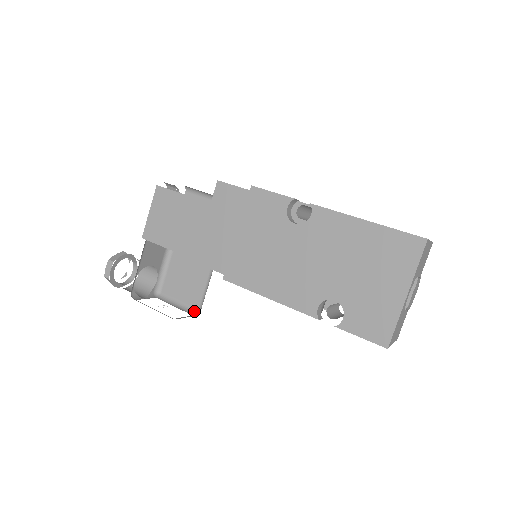
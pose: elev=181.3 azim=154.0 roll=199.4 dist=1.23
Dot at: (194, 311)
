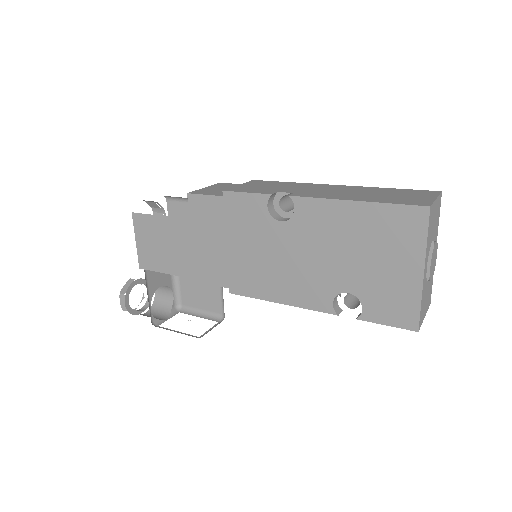
Dot at: (219, 316)
